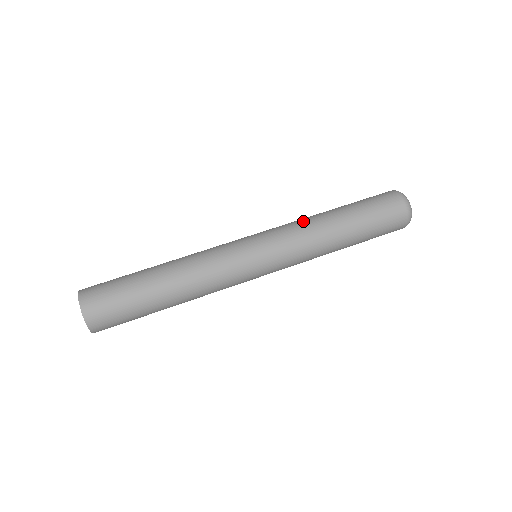
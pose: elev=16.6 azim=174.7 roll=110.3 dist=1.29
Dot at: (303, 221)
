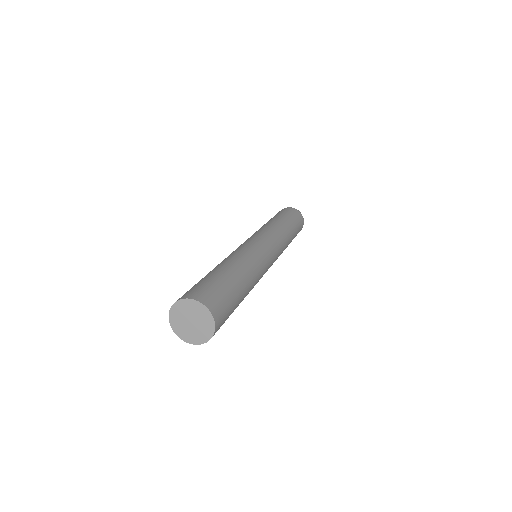
Dot at: (268, 226)
